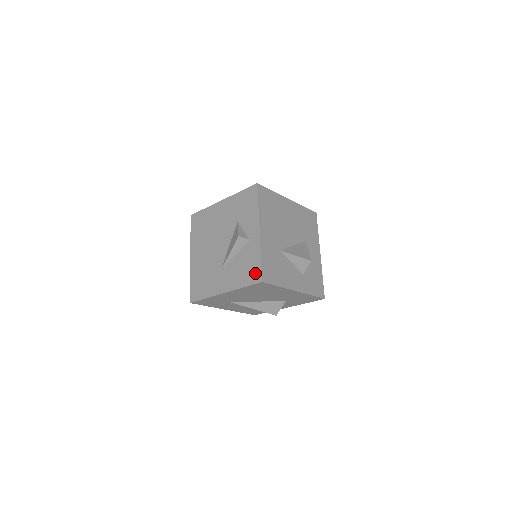
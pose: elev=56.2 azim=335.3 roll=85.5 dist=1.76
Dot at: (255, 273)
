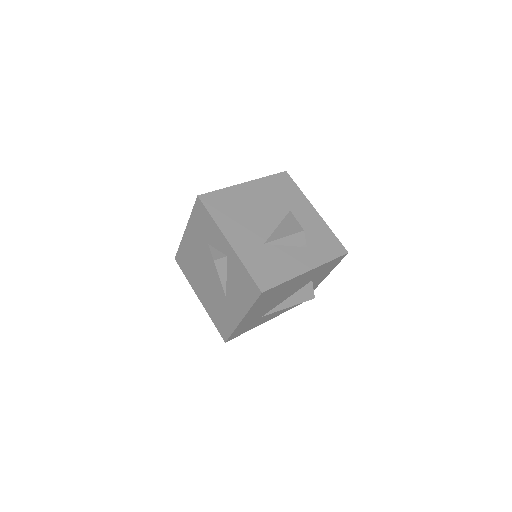
Dot at: (251, 287)
